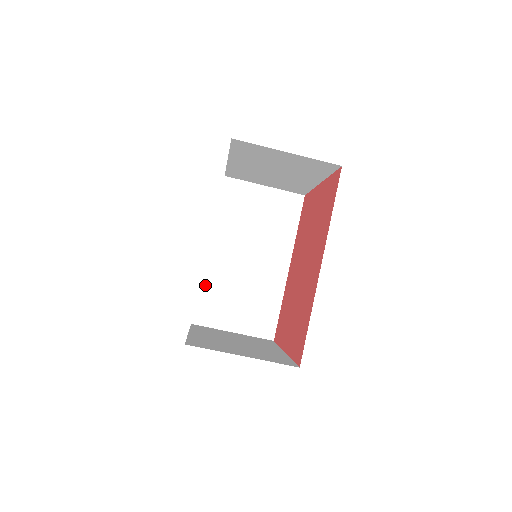
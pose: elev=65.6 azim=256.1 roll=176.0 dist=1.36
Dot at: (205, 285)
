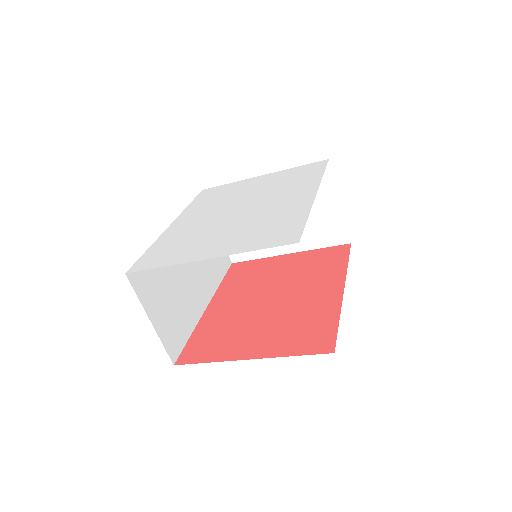
Dot at: occluded
